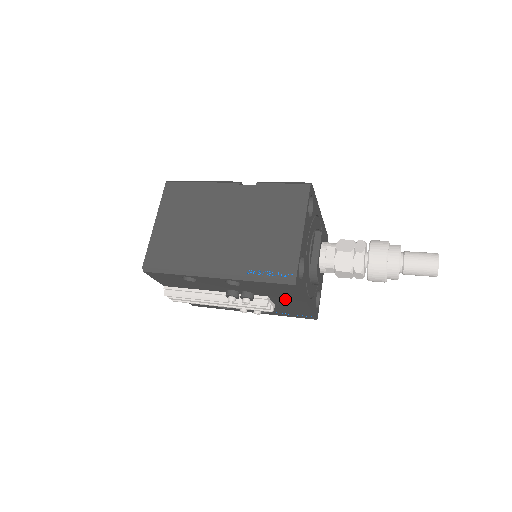
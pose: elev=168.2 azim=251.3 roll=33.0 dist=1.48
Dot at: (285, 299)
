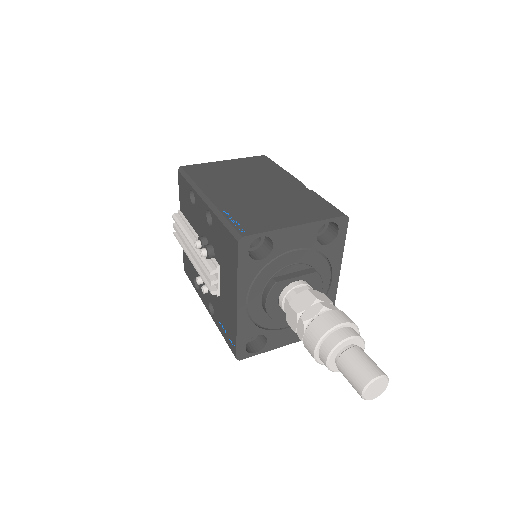
Dot at: (228, 281)
